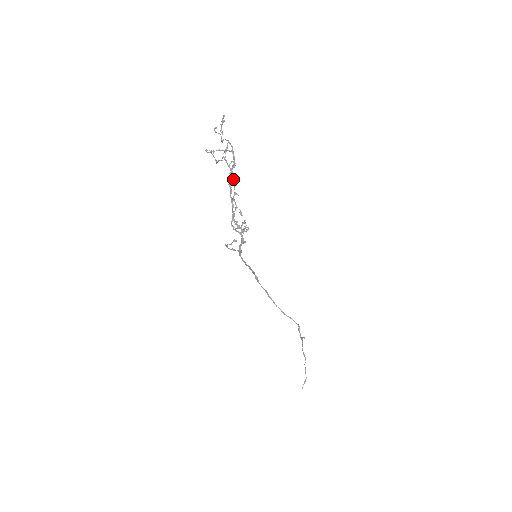
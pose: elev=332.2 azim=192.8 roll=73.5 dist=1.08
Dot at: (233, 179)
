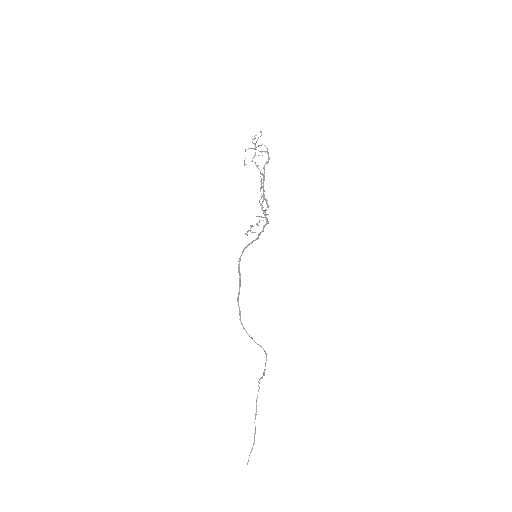
Dot at: (260, 176)
